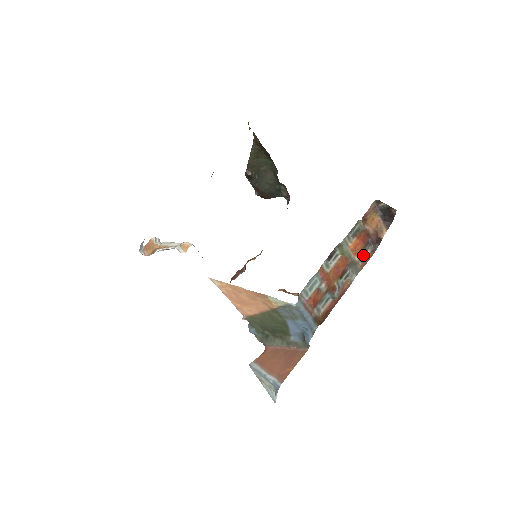
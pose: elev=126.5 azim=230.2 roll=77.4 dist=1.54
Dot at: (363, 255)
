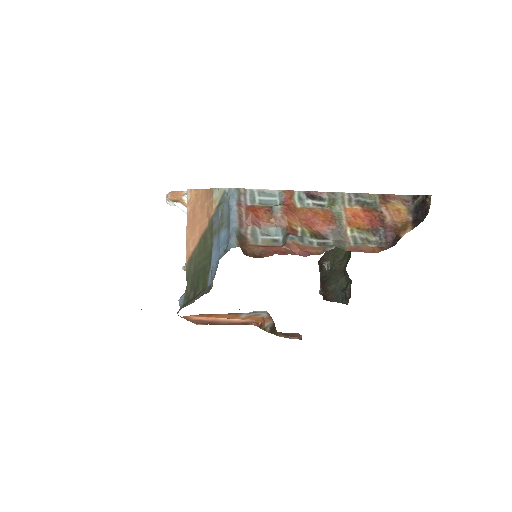
Dot at: (363, 242)
